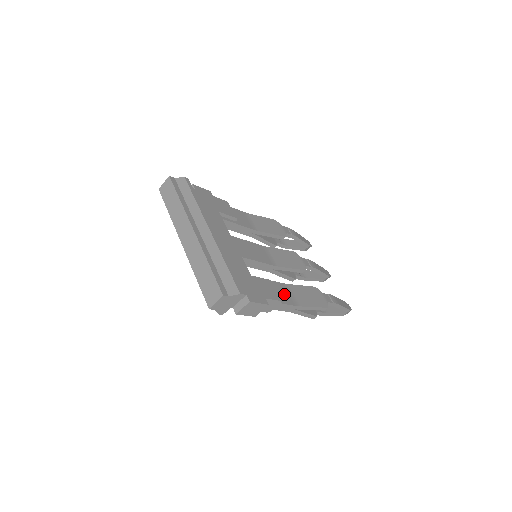
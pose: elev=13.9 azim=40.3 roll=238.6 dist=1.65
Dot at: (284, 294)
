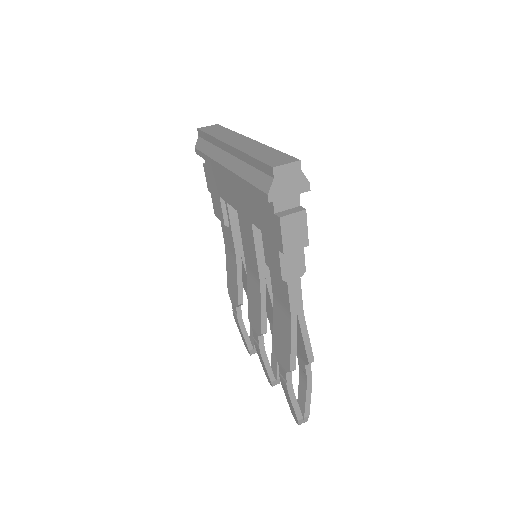
Dot at: occluded
